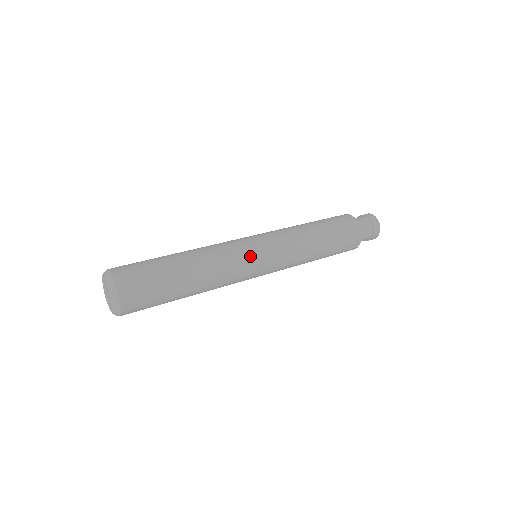
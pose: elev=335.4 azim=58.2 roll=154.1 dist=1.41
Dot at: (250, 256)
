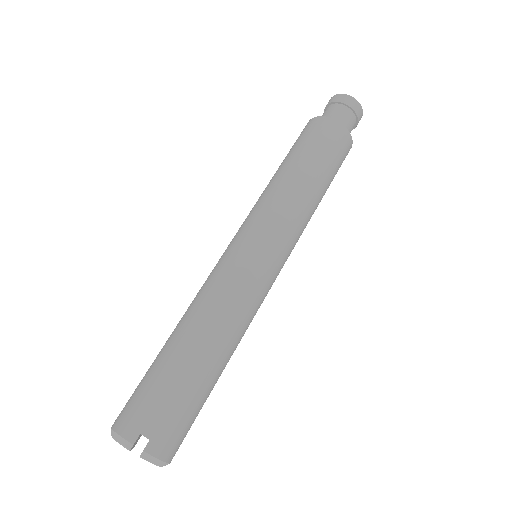
Dot at: occluded
